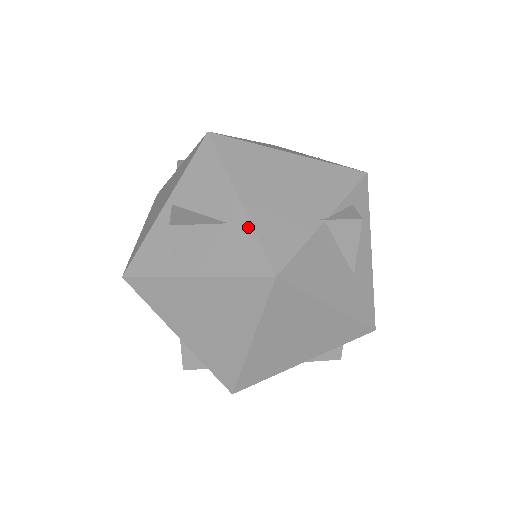
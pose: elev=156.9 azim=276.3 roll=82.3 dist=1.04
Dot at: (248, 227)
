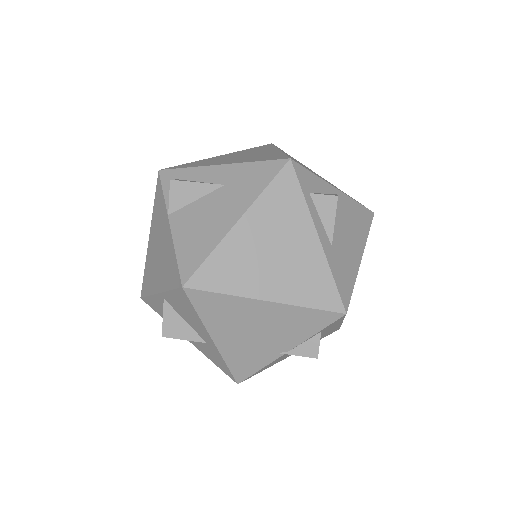
Dot at: (220, 356)
